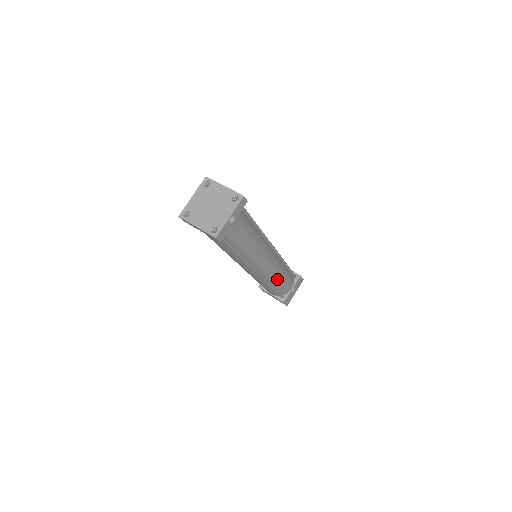
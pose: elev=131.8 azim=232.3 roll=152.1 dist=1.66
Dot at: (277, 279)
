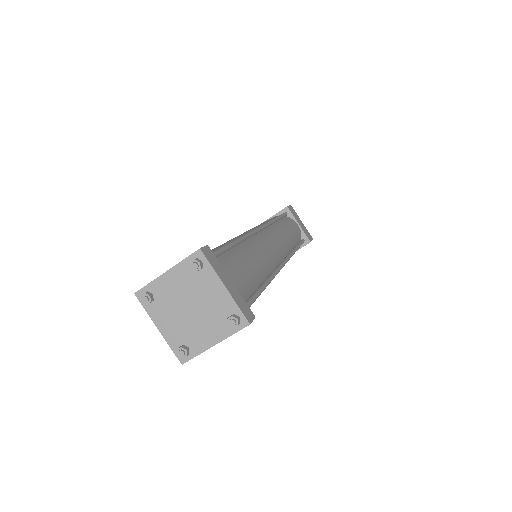
Dot at: occluded
